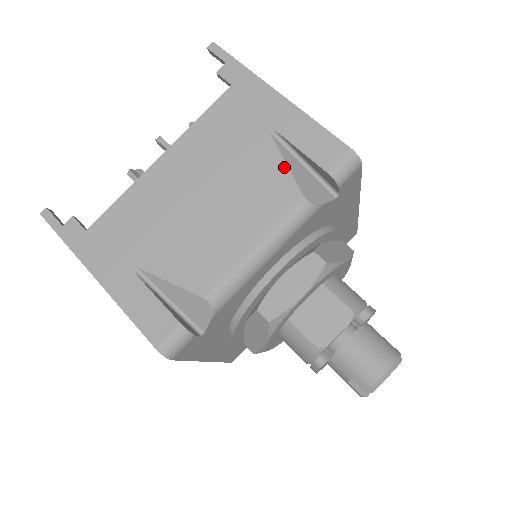
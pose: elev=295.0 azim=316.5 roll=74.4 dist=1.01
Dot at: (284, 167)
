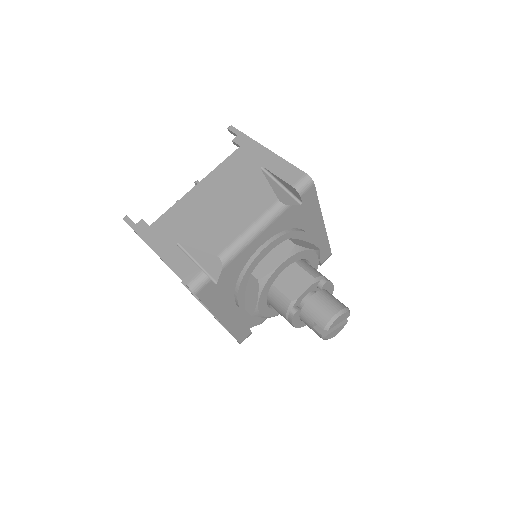
Dot at: (268, 185)
